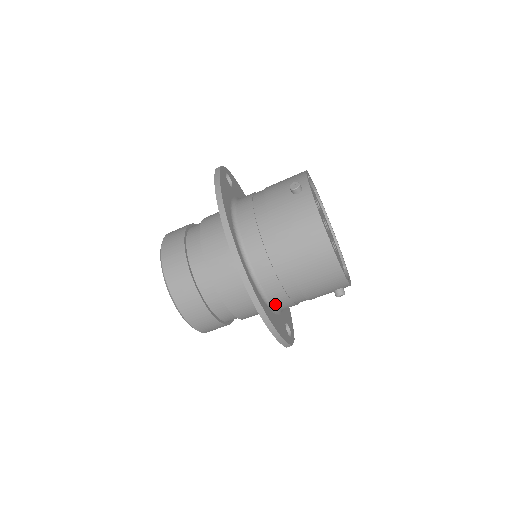
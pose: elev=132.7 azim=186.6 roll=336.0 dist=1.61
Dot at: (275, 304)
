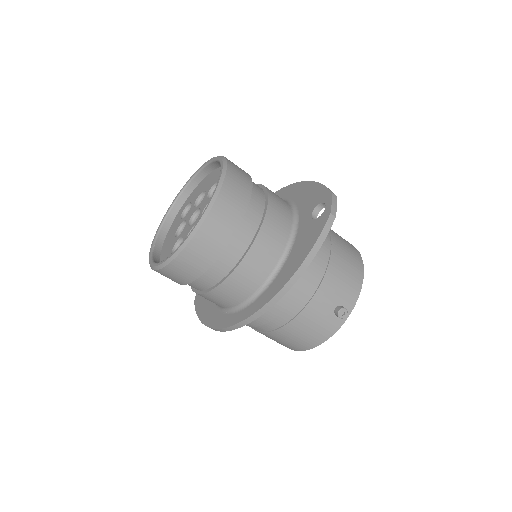
Dot at: occluded
